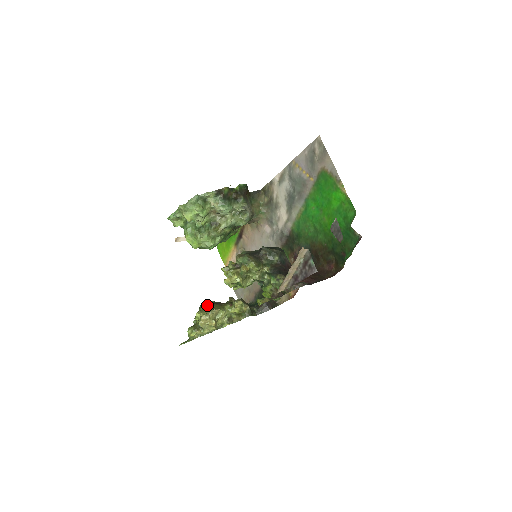
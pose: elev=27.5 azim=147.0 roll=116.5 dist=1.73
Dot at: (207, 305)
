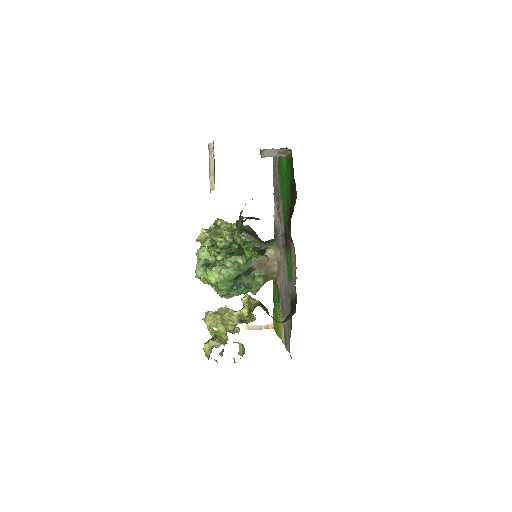
Dot at: occluded
